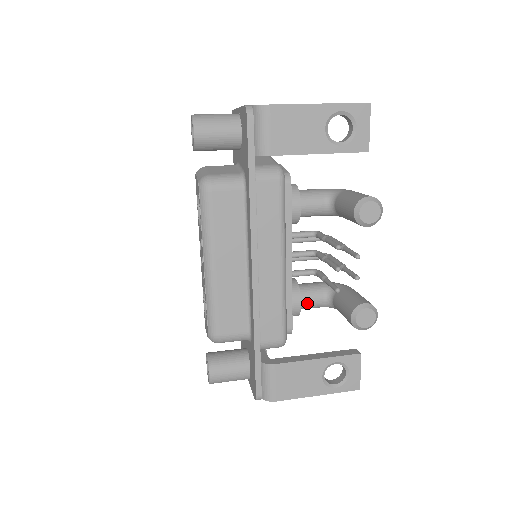
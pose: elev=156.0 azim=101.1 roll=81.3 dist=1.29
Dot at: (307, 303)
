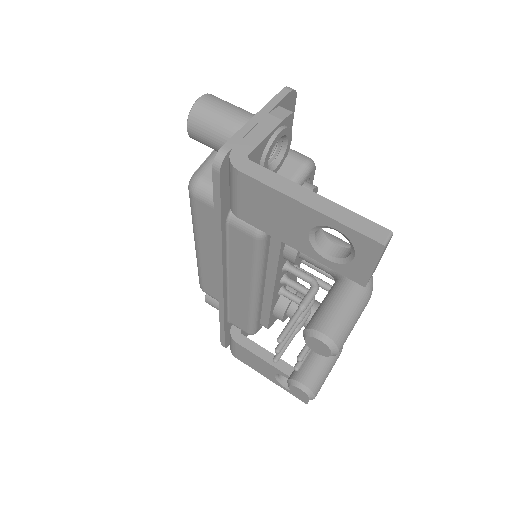
Dot at: occluded
